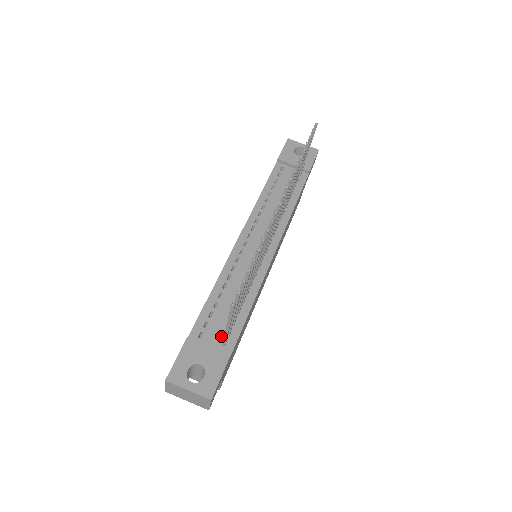
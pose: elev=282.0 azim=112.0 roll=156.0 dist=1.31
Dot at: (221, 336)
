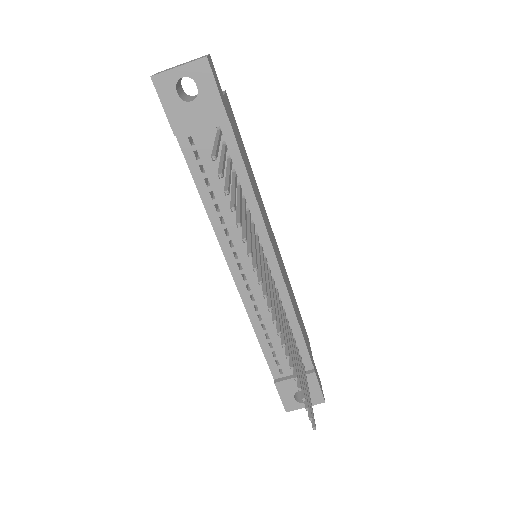
Dot at: occluded
